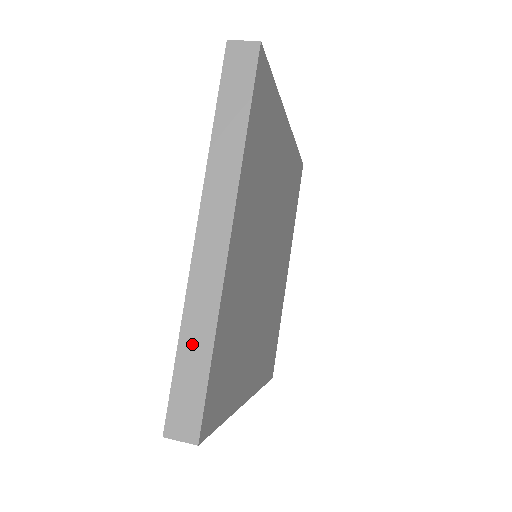
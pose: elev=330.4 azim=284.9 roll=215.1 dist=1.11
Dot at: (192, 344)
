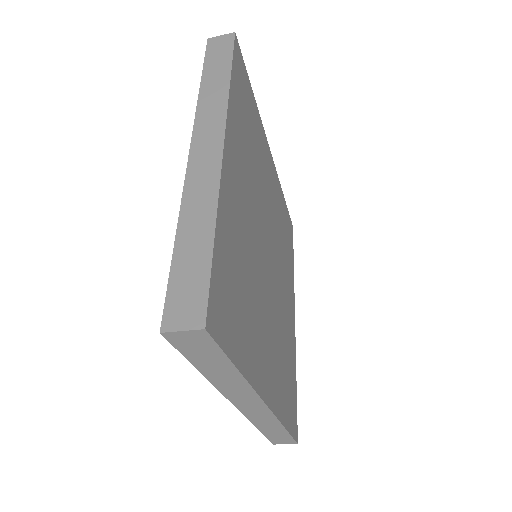
Dot at: (191, 233)
